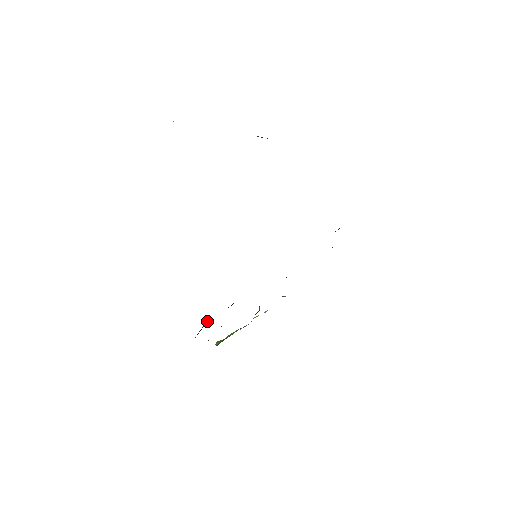
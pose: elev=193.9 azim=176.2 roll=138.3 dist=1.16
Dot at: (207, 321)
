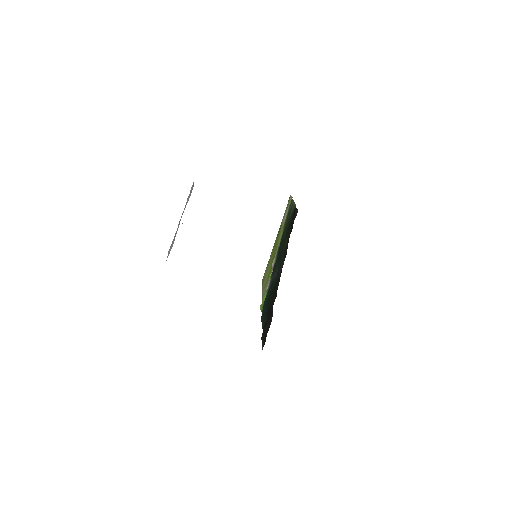
Dot at: (266, 335)
